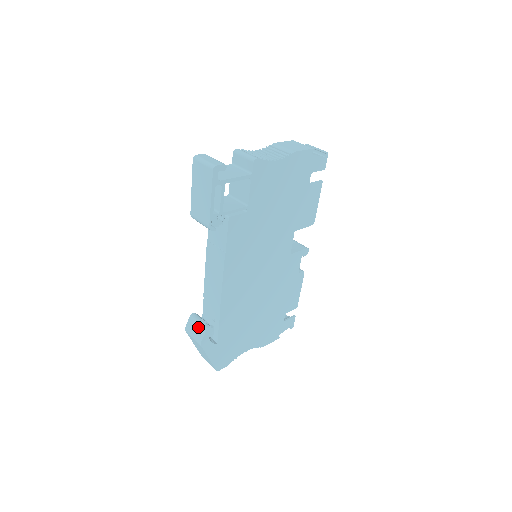
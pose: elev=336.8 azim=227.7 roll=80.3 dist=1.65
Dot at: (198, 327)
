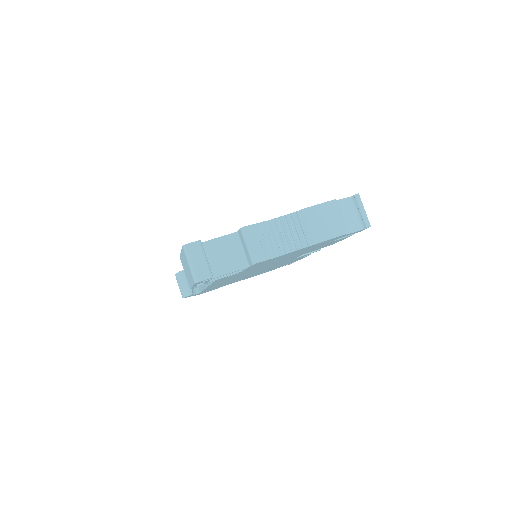
Dot at: (183, 286)
